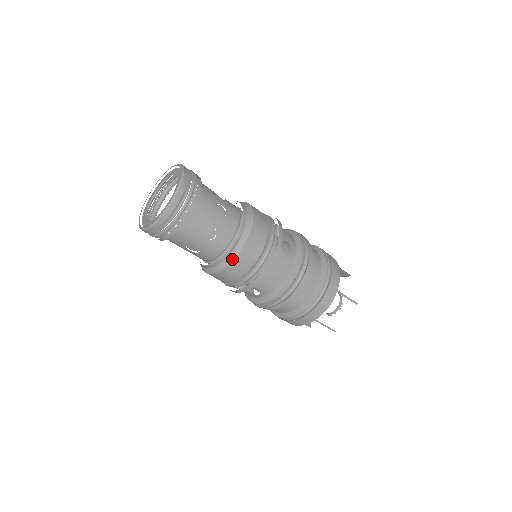
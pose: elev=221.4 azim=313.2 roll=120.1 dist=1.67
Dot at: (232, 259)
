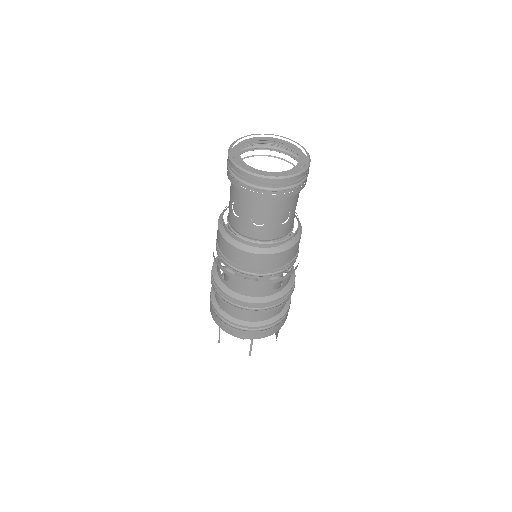
Dot at: (279, 251)
